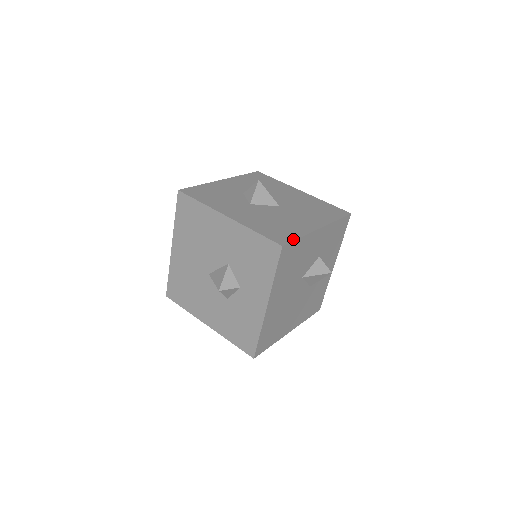
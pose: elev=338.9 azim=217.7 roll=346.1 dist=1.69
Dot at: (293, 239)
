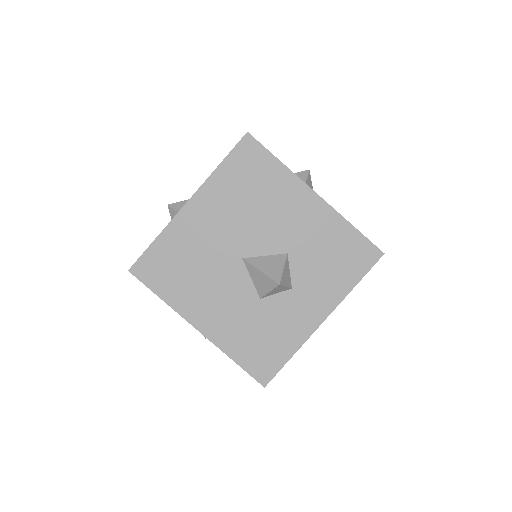
Dot at: occluded
